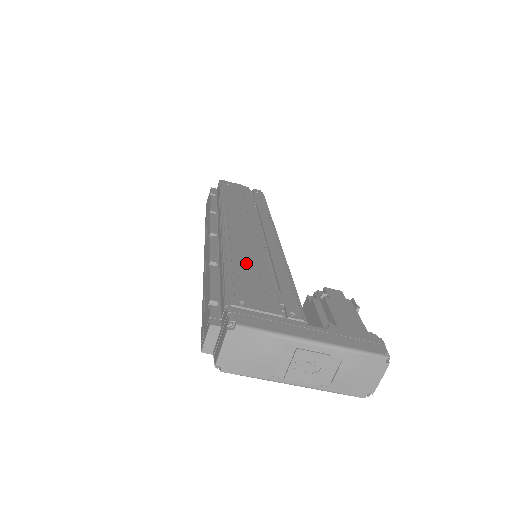
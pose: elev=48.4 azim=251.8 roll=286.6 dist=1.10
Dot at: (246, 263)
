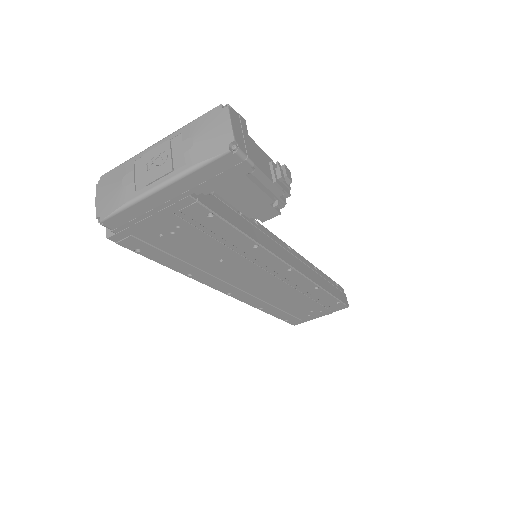
Dot at: occluded
